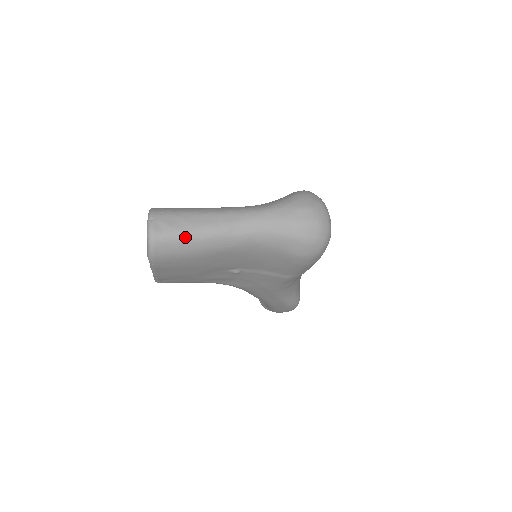
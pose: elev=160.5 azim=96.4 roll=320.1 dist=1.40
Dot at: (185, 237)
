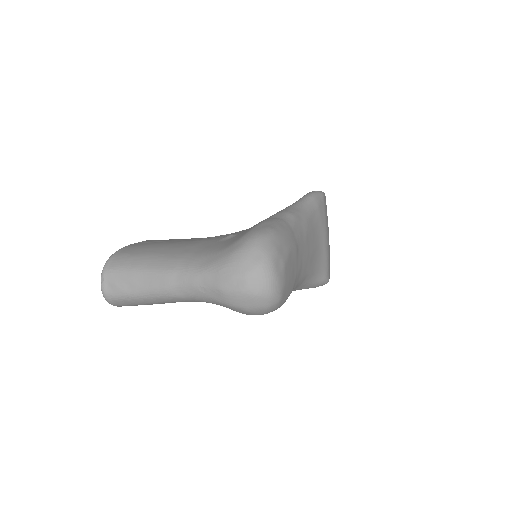
Dot at: (132, 297)
